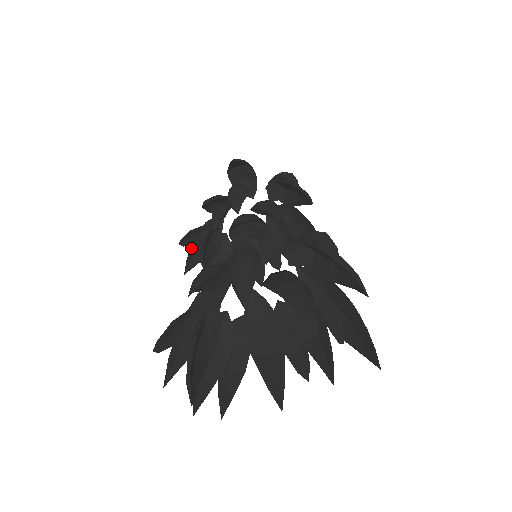
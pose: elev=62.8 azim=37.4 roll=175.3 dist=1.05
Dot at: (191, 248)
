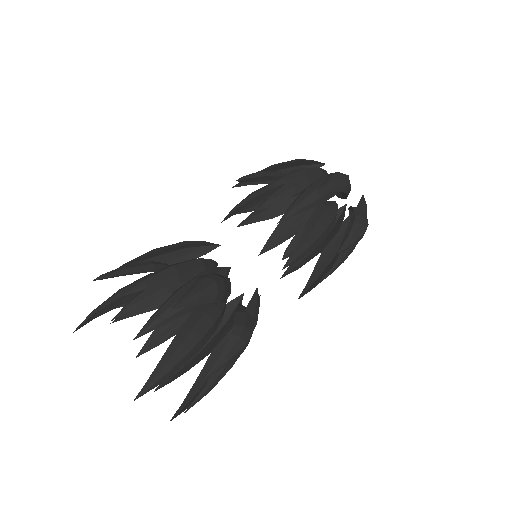
Dot at: occluded
